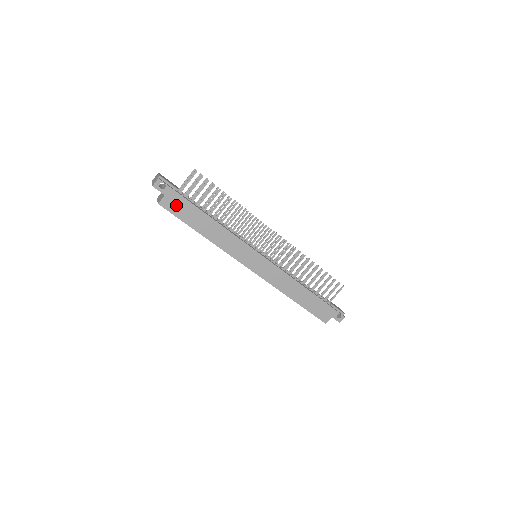
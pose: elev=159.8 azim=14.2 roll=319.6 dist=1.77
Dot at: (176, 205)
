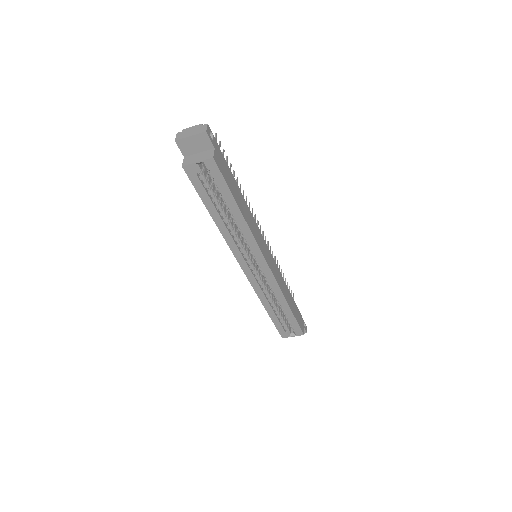
Dot at: (222, 165)
